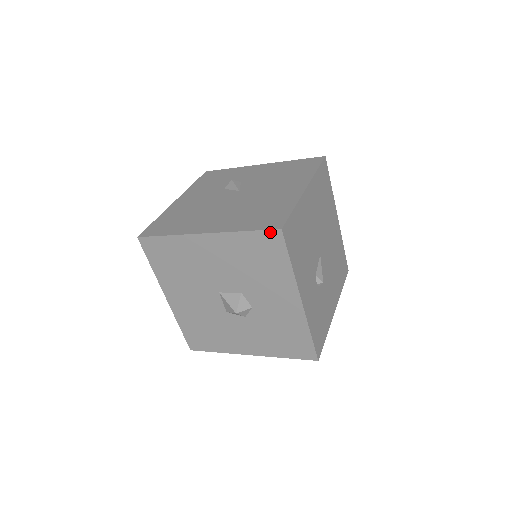
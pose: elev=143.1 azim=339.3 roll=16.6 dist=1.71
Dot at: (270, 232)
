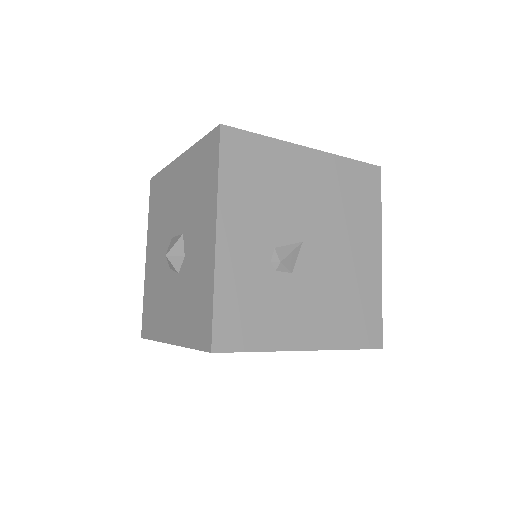
Dot at: (213, 132)
